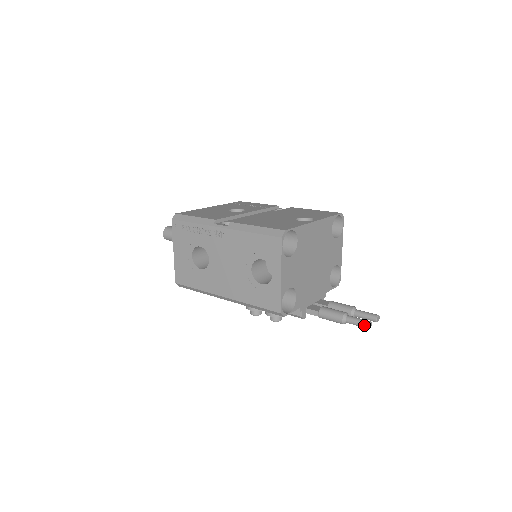
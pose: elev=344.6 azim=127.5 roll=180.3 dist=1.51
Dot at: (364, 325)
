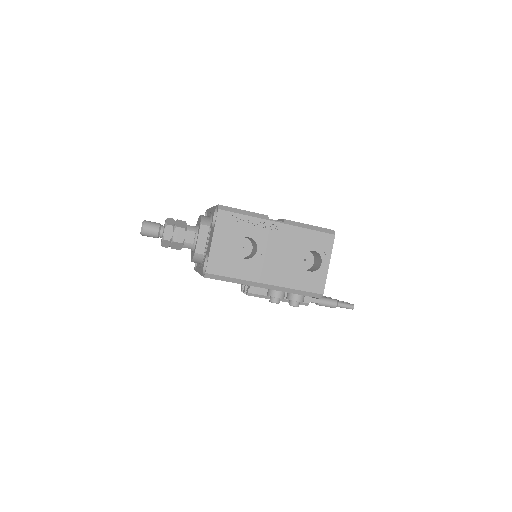
Dot at: (351, 307)
